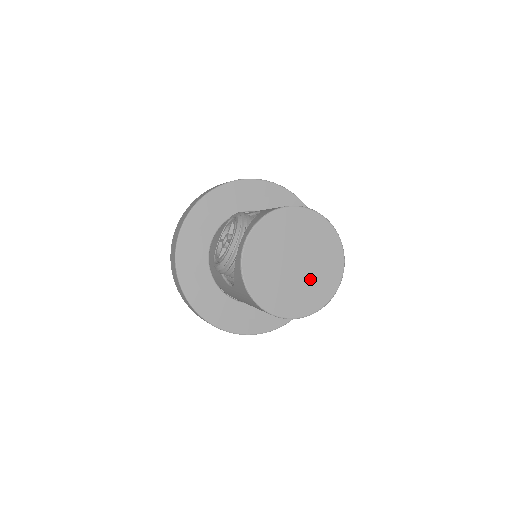
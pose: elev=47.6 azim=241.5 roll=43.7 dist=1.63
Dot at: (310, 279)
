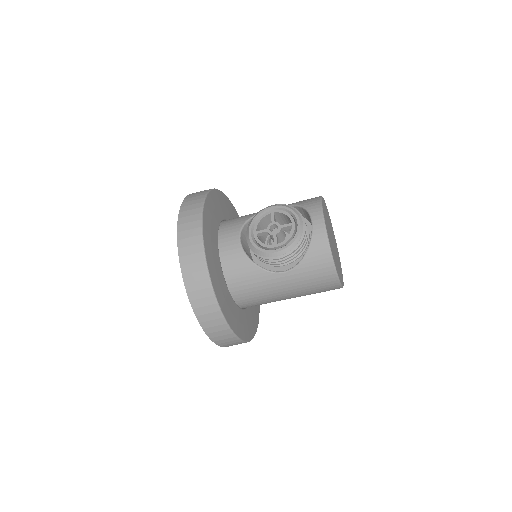
Dot at: (337, 256)
